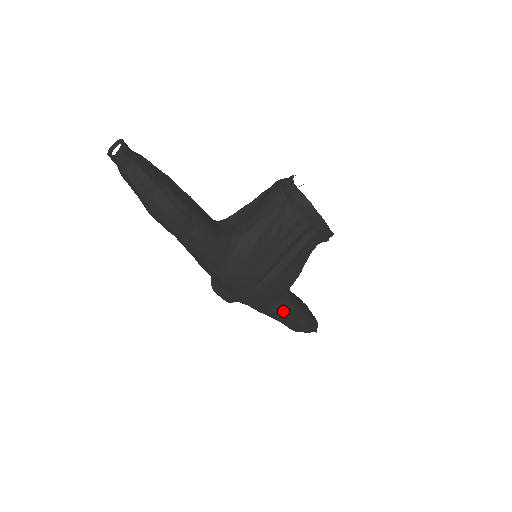
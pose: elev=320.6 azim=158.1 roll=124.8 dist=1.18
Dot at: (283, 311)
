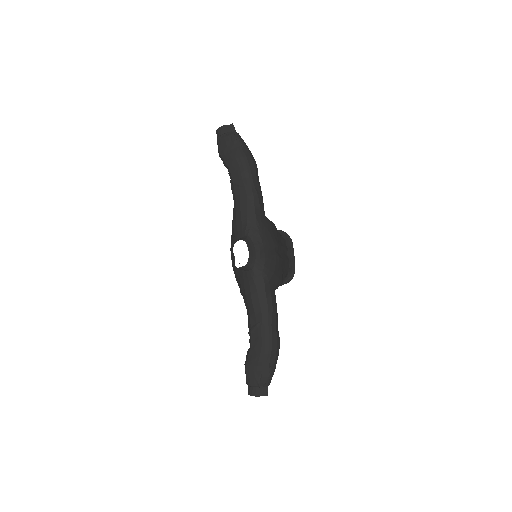
Dot at: (274, 303)
